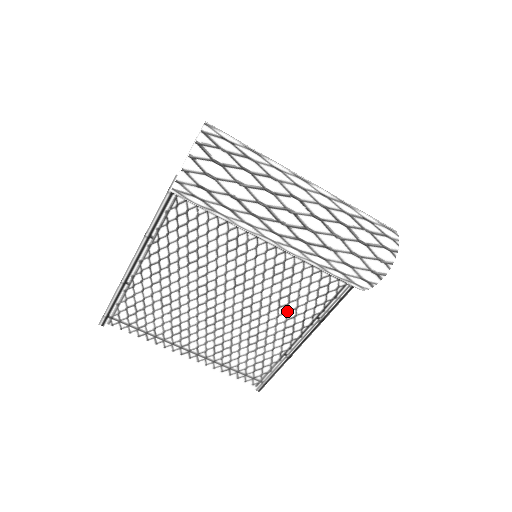
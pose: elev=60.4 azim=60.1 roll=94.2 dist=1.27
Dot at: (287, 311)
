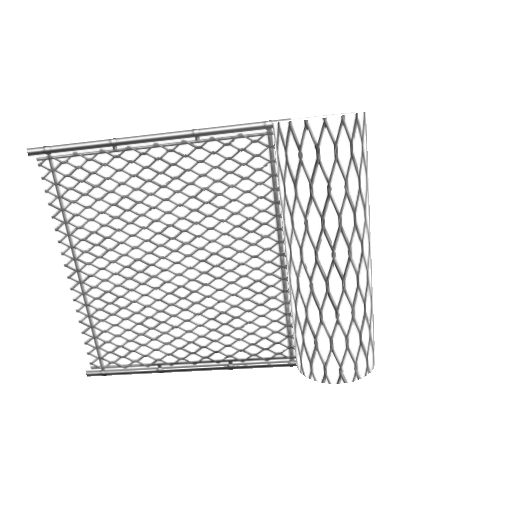
Dot at: (215, 329)
